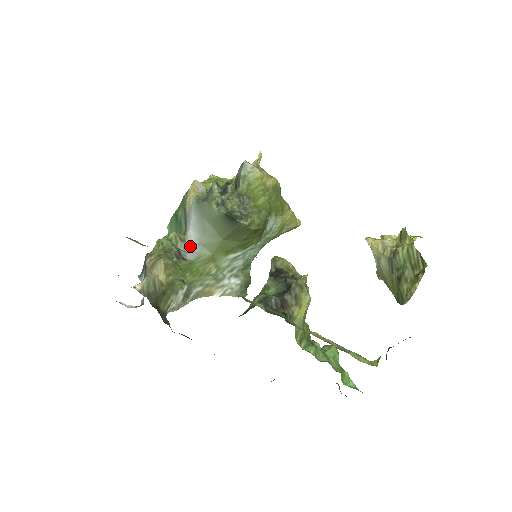
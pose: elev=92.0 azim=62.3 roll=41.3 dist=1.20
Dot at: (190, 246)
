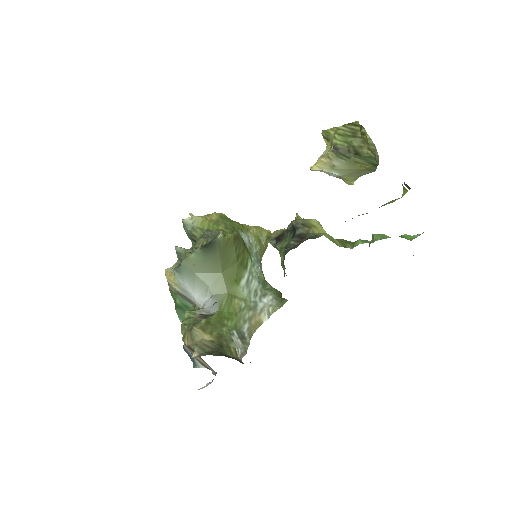
Dot at: (206, 305)
